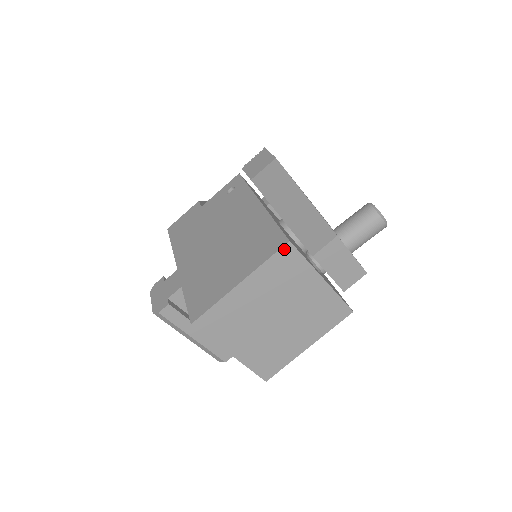
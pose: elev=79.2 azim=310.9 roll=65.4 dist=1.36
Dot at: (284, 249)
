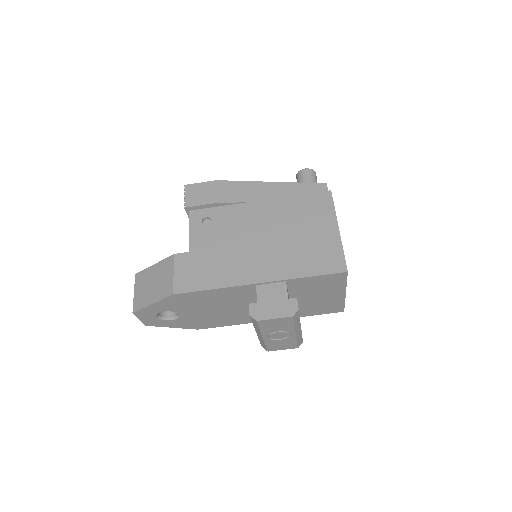
Dot at: (332, 197)
